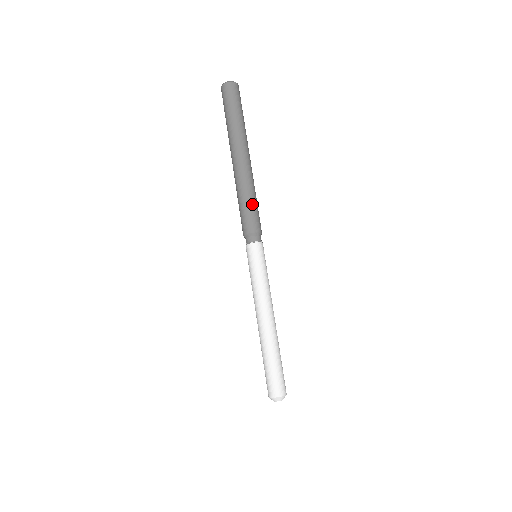
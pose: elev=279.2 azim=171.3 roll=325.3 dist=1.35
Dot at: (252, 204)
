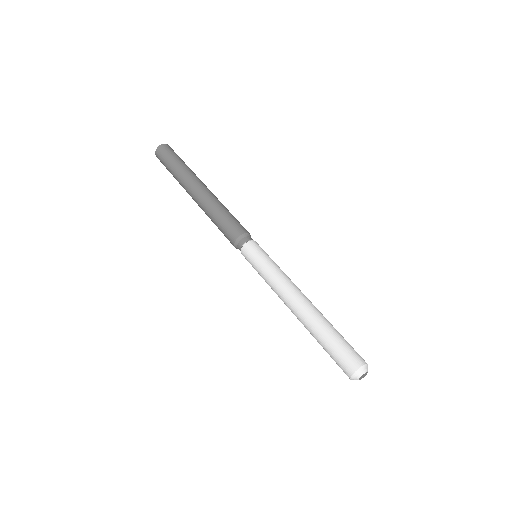
Dot at: (228, 215)
